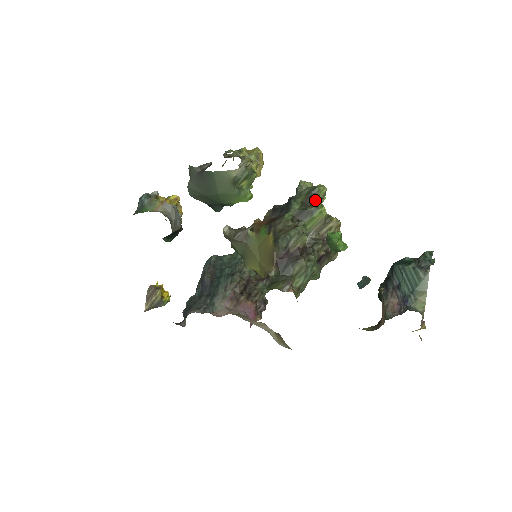
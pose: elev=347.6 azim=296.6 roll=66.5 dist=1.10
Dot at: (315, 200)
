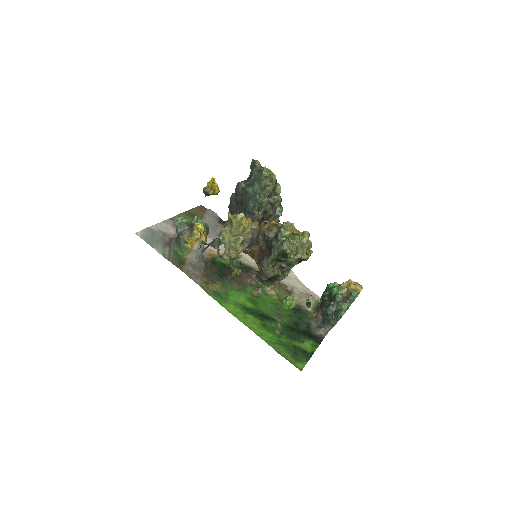
Dot at: (286, 257)
